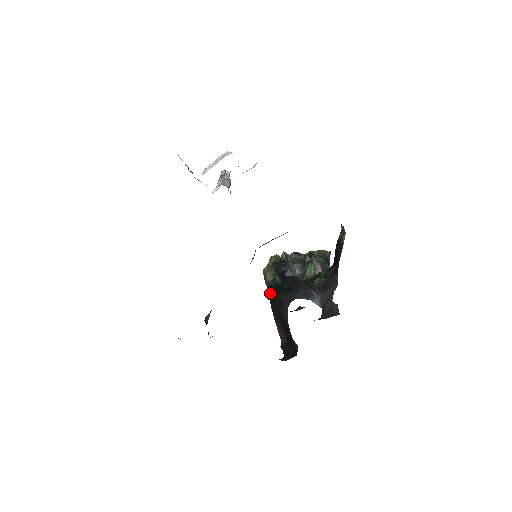
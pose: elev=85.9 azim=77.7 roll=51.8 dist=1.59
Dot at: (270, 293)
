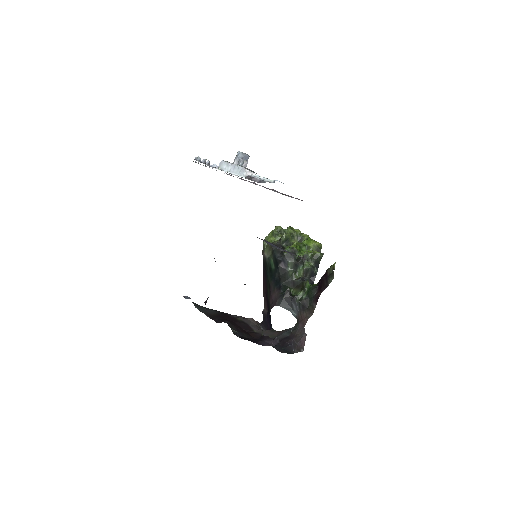
Dot at: (264, 266)
